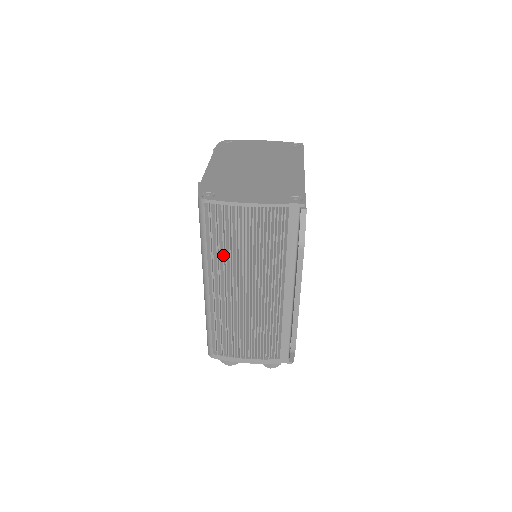
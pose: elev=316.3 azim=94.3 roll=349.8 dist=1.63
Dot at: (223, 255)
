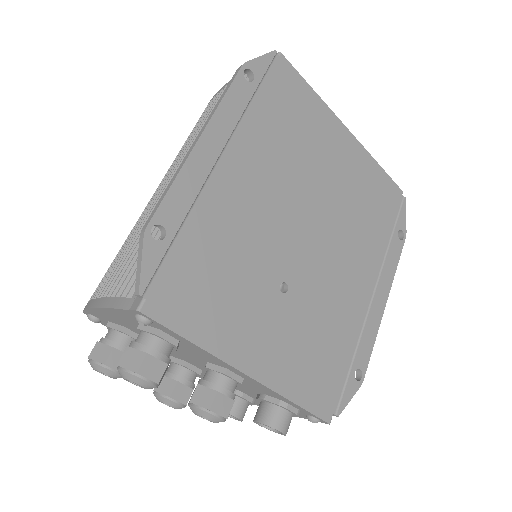
Dot at: occluded
